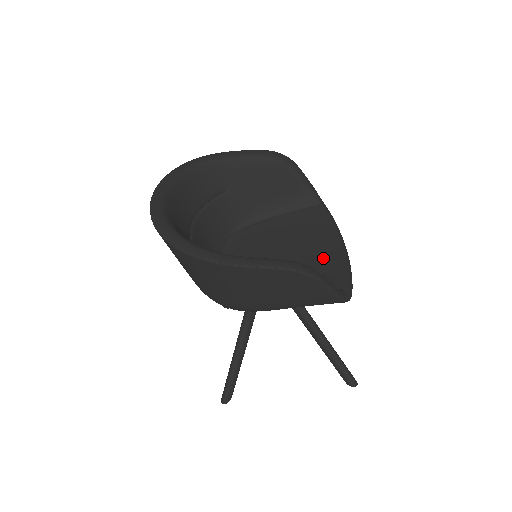
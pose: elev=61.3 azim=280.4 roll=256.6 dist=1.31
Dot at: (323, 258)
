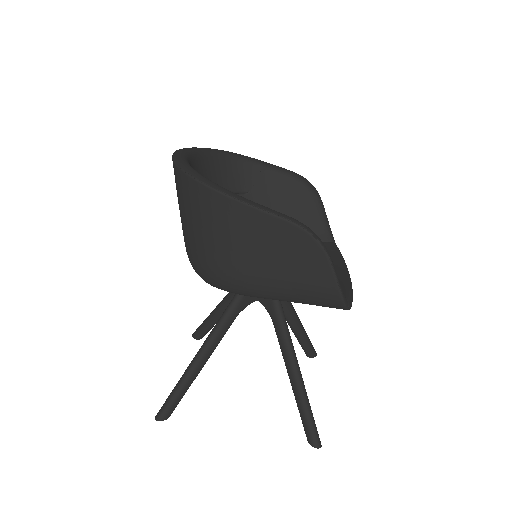
Dot at: occluded
